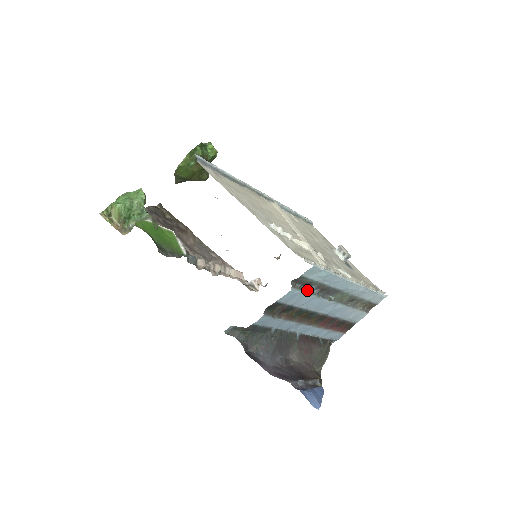
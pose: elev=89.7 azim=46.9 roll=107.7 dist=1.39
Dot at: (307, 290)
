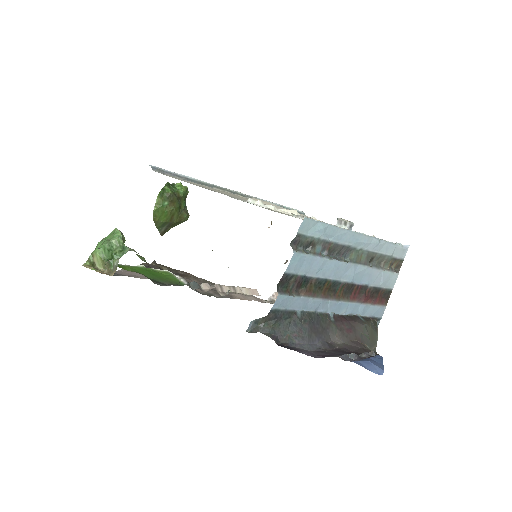
Dot at: (313, 252)
